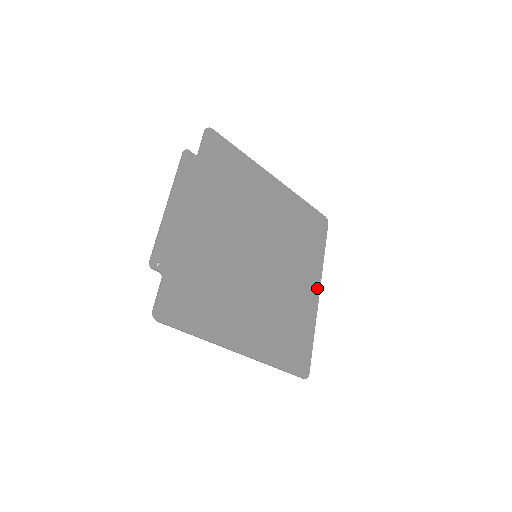
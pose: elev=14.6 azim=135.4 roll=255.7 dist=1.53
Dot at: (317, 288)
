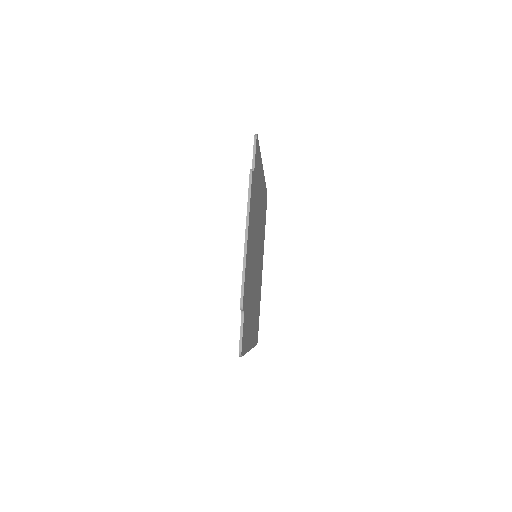
Dot at: (262, 263)
